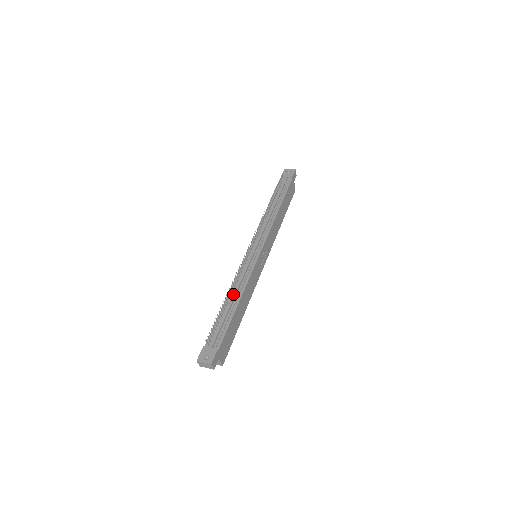
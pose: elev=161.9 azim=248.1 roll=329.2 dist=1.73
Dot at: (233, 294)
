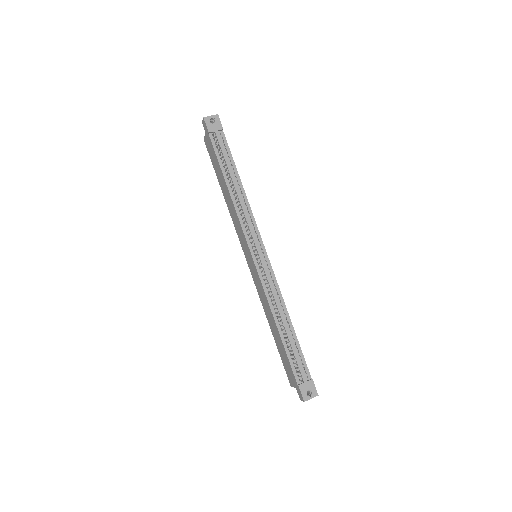
Dot at: (282, 318)
